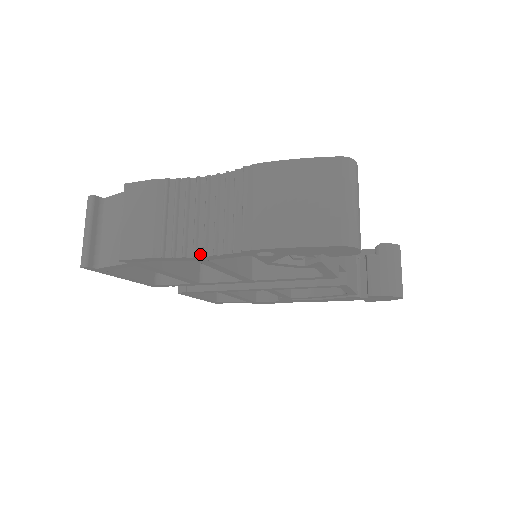
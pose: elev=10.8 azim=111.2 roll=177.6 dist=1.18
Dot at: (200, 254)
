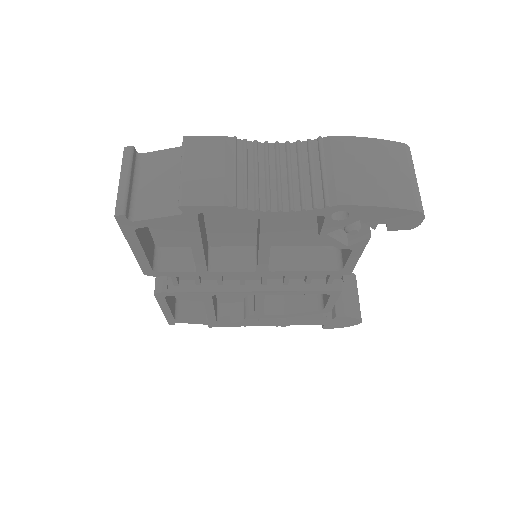
Dot at: (274, 209)
